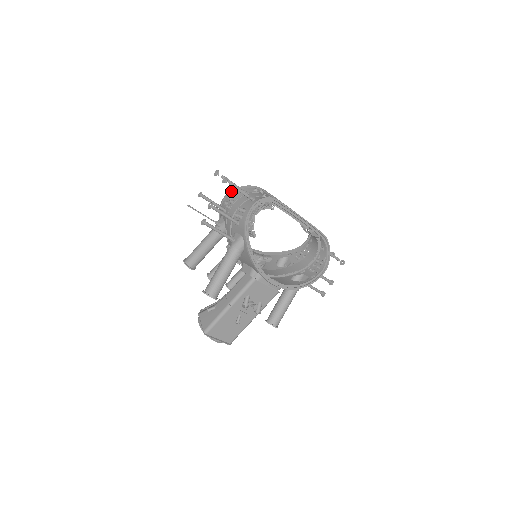
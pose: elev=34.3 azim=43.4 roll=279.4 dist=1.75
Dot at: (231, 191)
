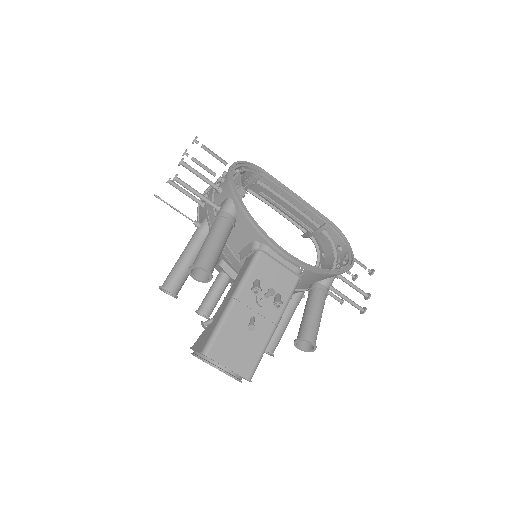
Dot at: occluded
